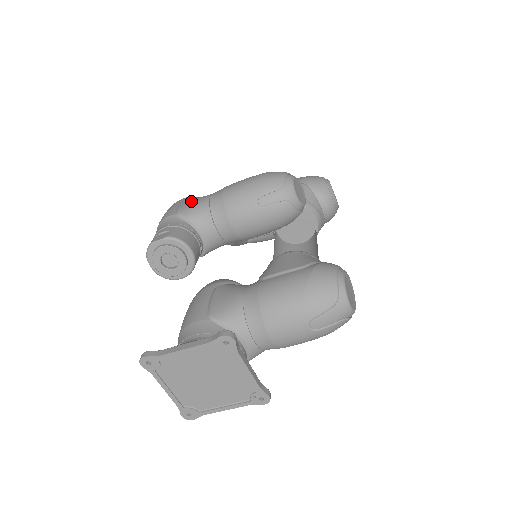
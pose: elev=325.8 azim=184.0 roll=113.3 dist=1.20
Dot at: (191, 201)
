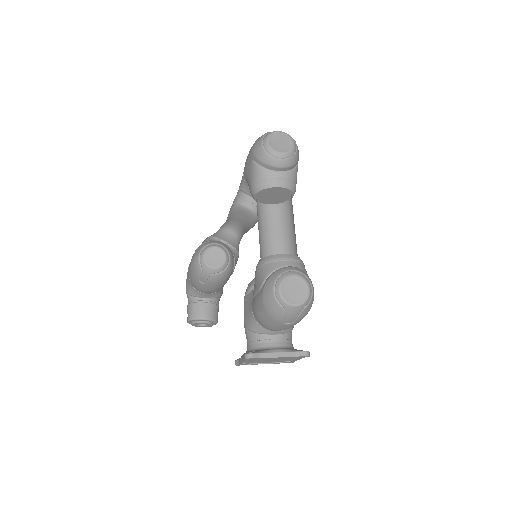
Dot at: (187, 278)
